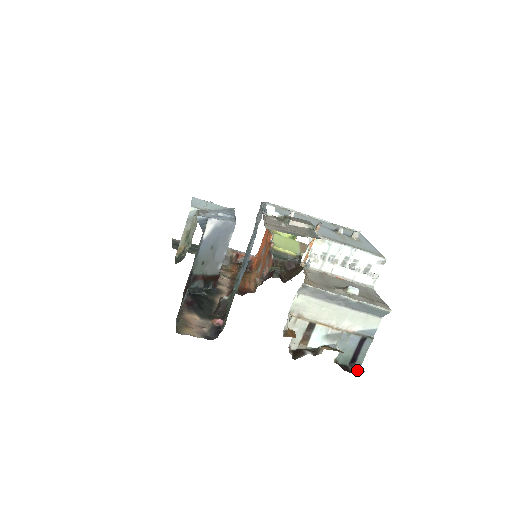
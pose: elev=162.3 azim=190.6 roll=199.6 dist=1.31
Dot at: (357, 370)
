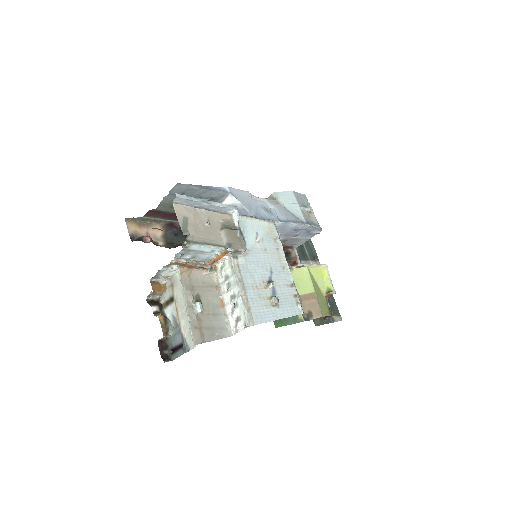
Dot at: (167, 357)
